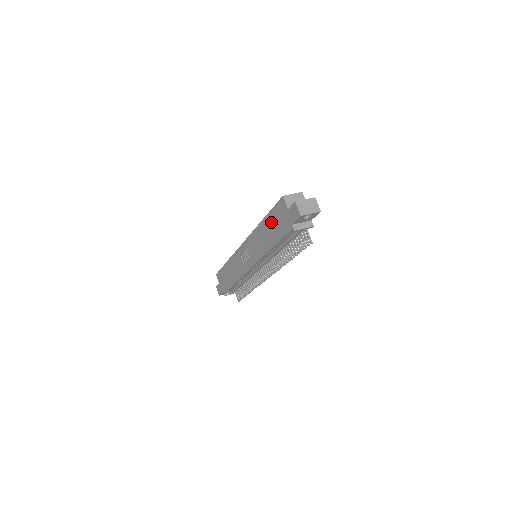
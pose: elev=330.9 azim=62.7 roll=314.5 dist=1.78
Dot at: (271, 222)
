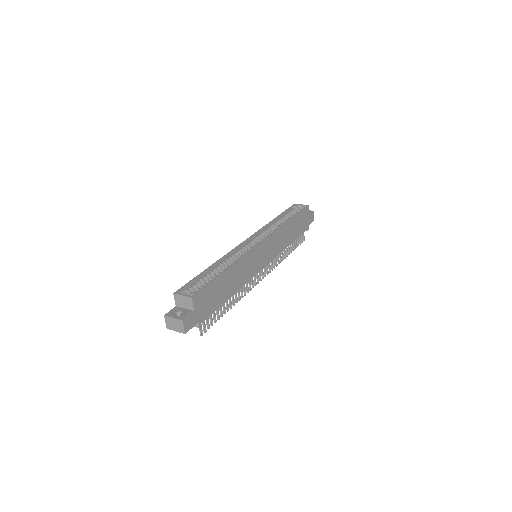
Dot at: occluded
